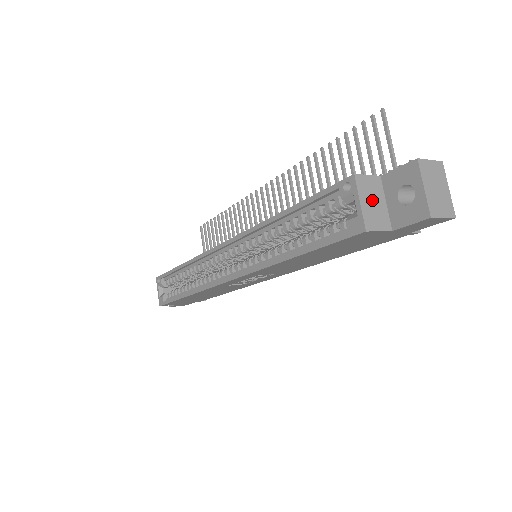
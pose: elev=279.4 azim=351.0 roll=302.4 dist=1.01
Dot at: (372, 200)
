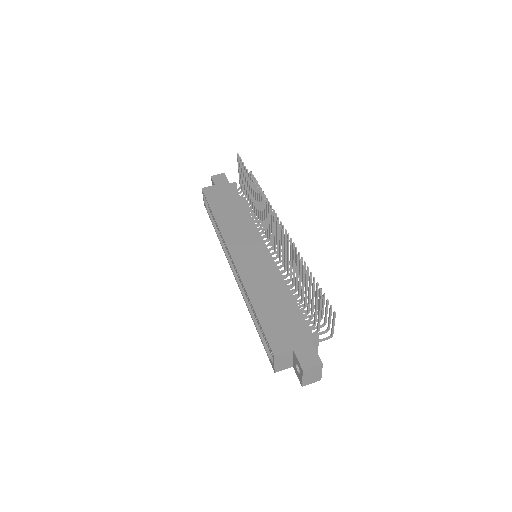
Dot at: (283, 361)
